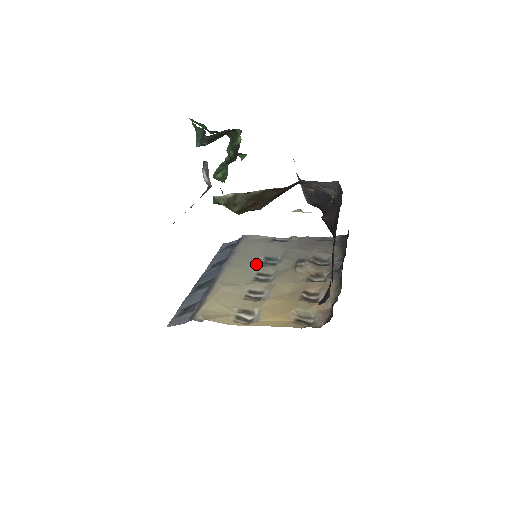
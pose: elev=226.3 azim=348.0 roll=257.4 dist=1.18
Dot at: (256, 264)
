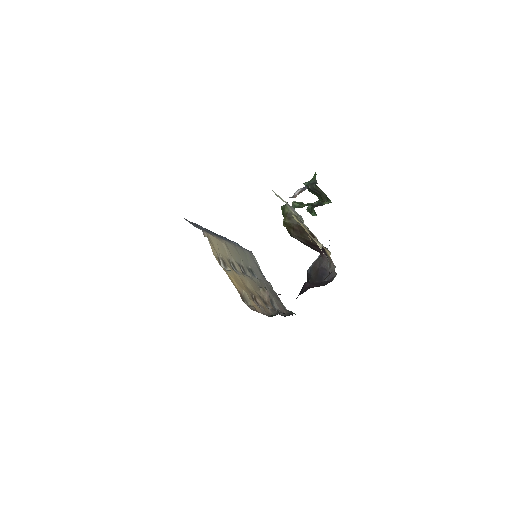
Dot at: (245, 263)
